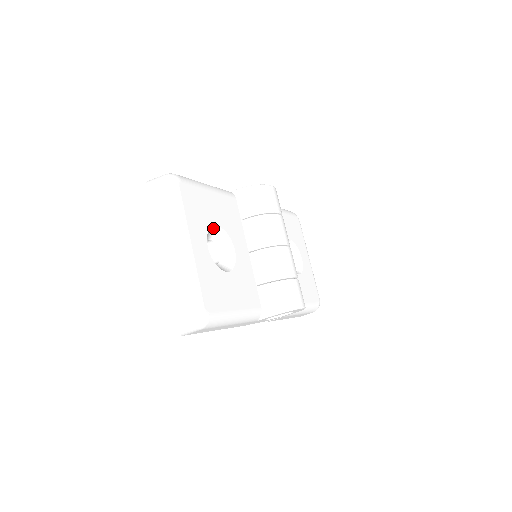
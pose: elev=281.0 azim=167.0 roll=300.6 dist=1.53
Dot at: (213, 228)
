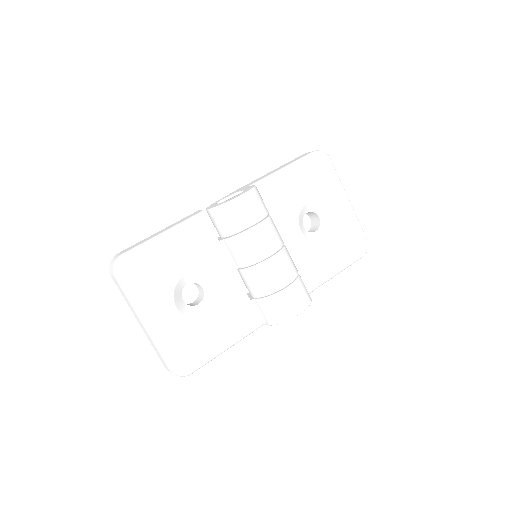
Dot at: (182, 279)
